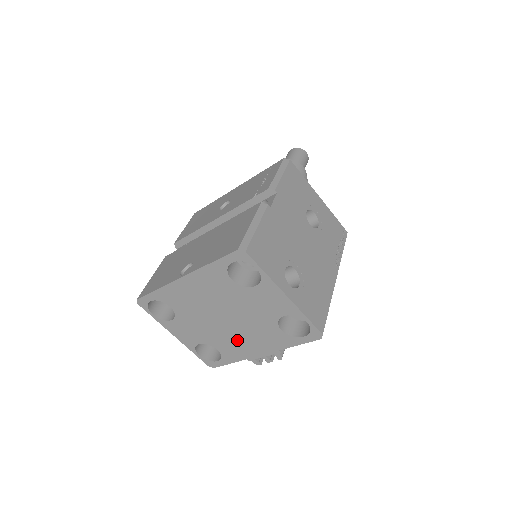
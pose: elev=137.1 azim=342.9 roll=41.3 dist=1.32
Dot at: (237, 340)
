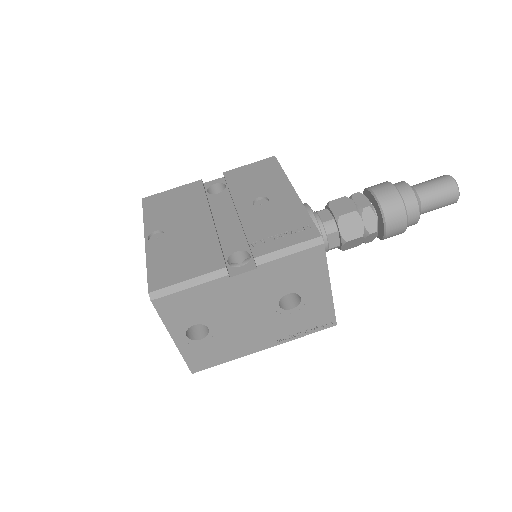
Dot at: occluded
